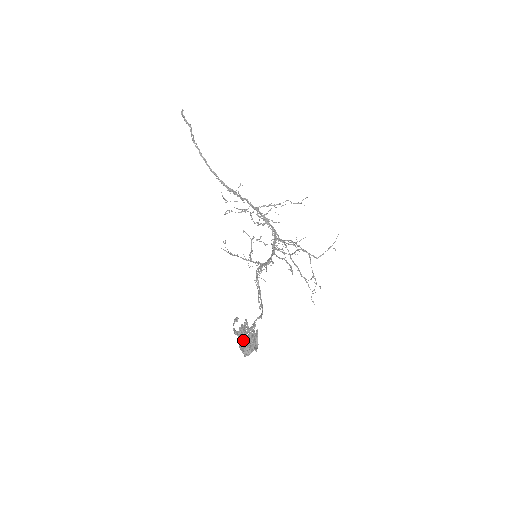
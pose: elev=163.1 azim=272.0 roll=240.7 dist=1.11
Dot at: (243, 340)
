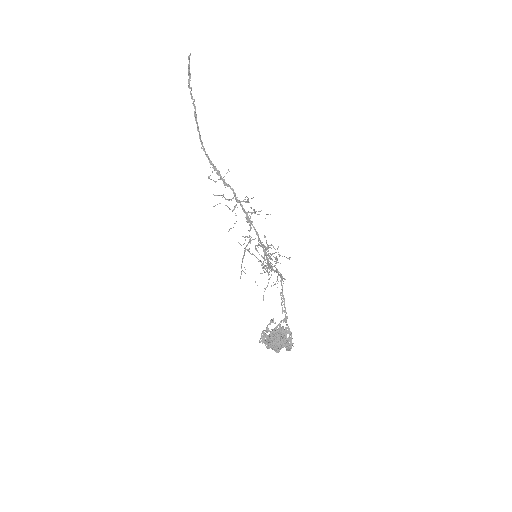
Dot at: (282, 341)
